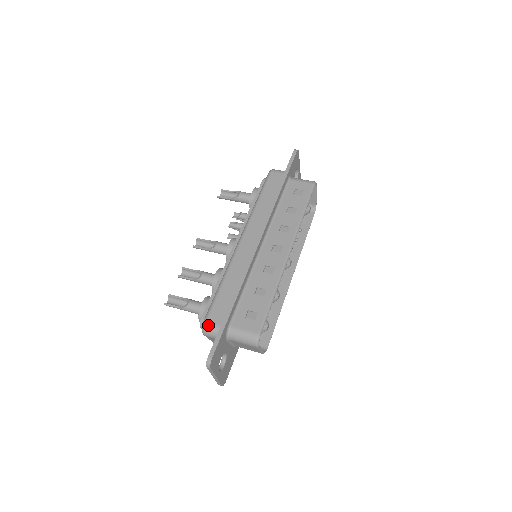
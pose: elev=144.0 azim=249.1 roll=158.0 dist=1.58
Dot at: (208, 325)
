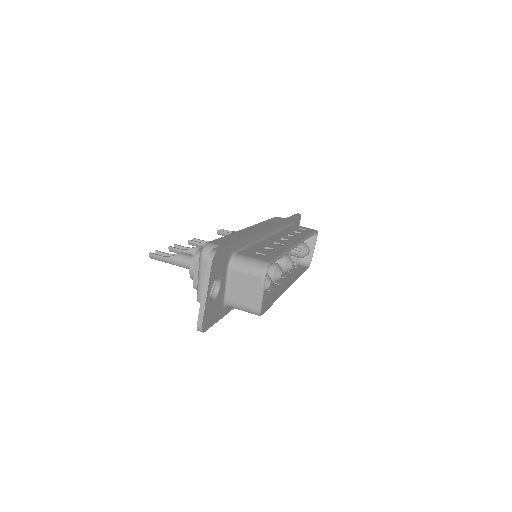
Dot at: (212, 244)
